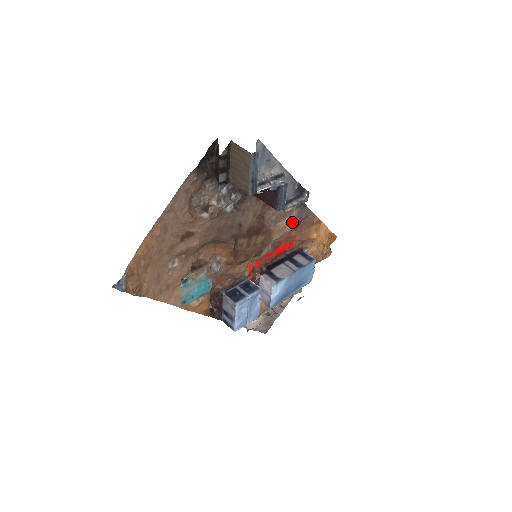
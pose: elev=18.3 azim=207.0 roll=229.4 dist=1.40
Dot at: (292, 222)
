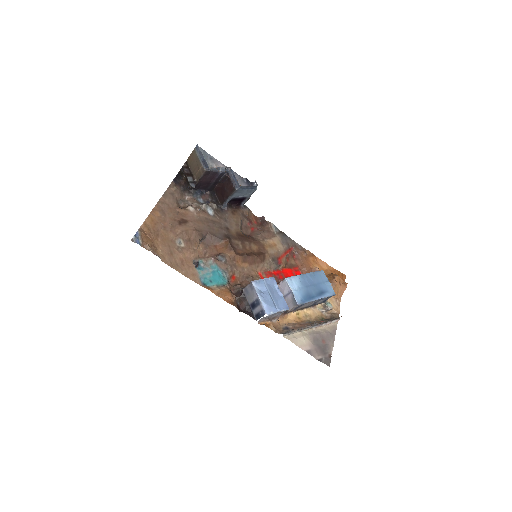
Dot at: (280, 244)
